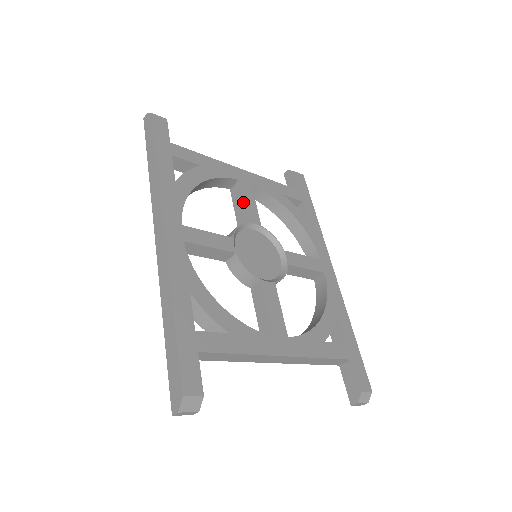
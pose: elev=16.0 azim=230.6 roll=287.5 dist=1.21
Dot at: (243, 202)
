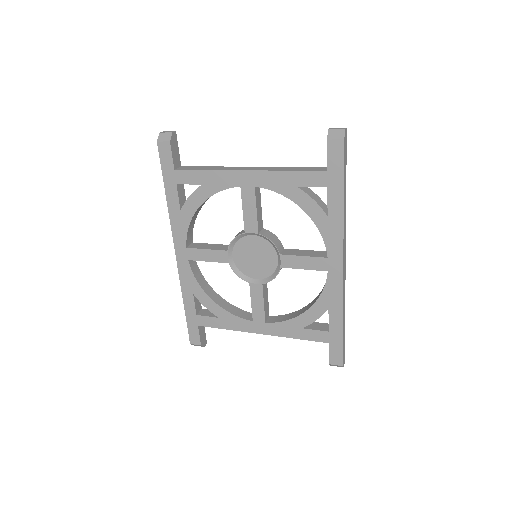
Dot at: (243, 211)
